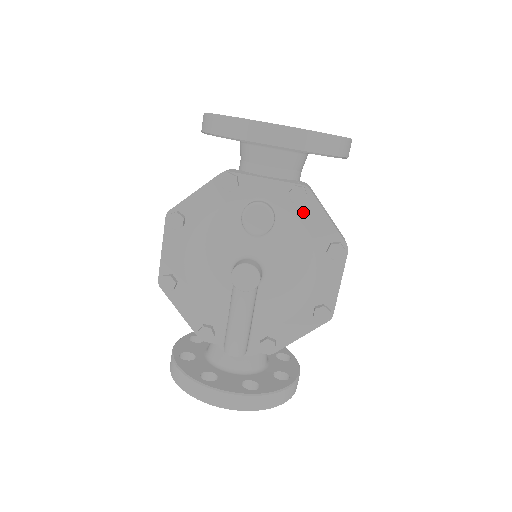
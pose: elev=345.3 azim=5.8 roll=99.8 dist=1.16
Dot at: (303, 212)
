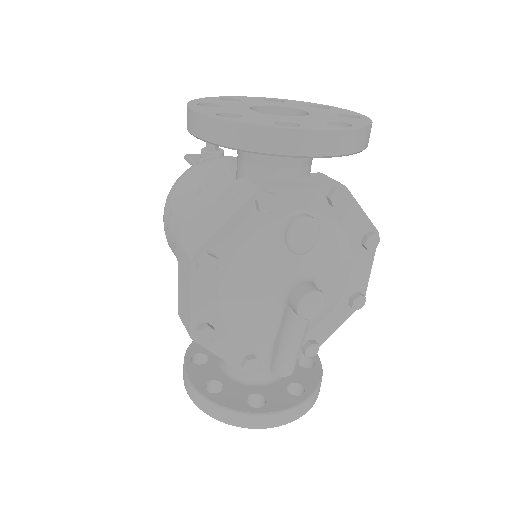
Dot at: (340, 212)
